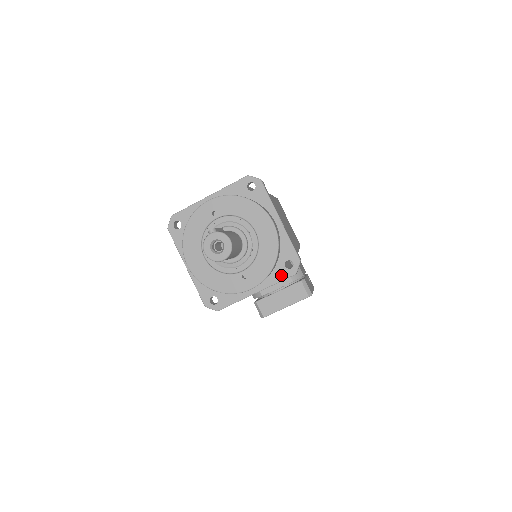
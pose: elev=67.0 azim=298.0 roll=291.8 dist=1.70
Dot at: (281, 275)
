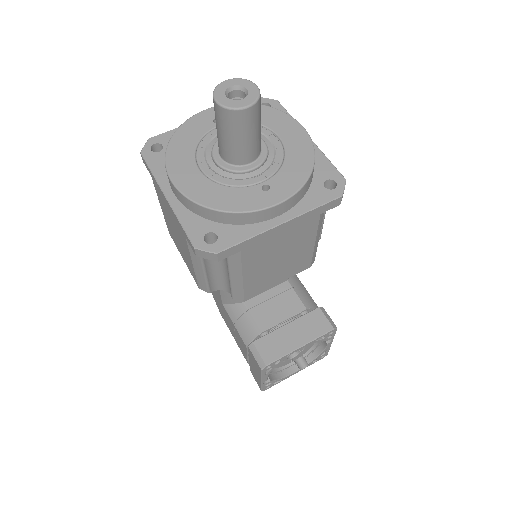
Dot at: (320, 198)
